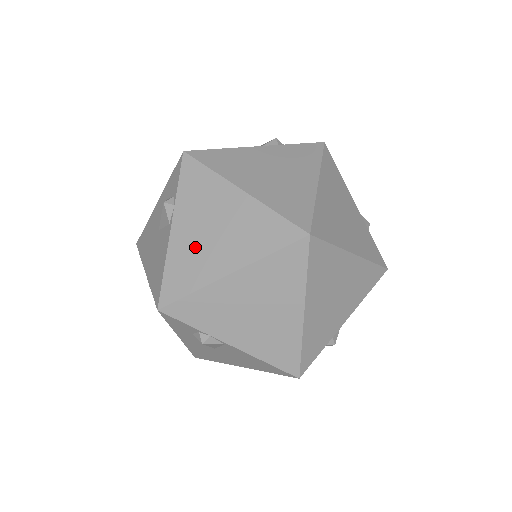
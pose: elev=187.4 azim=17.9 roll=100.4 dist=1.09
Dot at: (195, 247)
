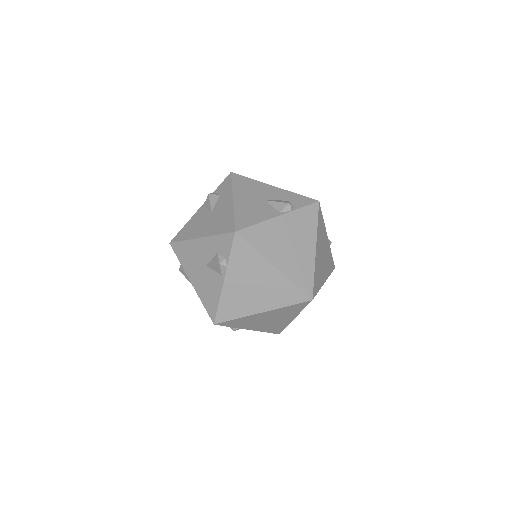
Dot at: (241, 294)
